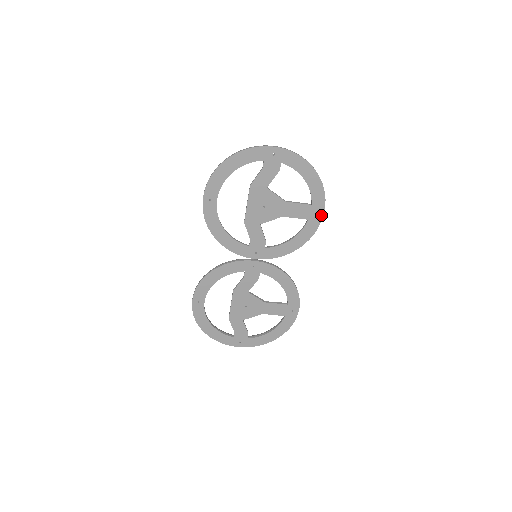
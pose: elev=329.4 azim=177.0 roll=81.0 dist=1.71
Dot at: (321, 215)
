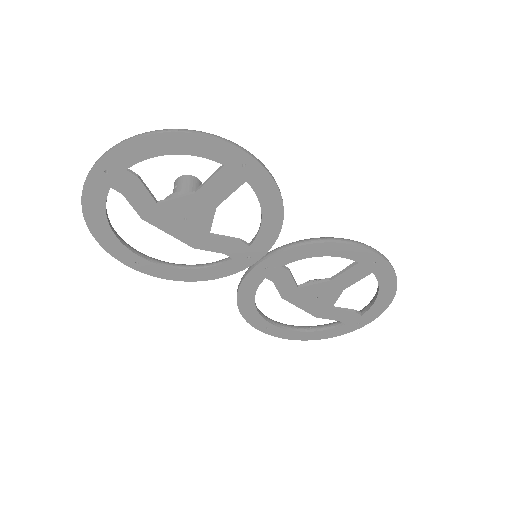
Dot at: (252, 161)
